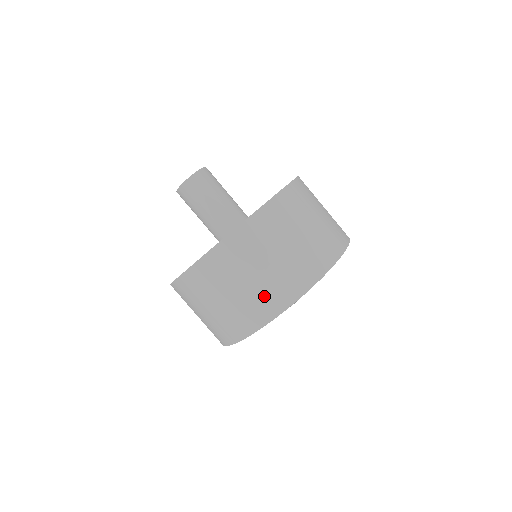
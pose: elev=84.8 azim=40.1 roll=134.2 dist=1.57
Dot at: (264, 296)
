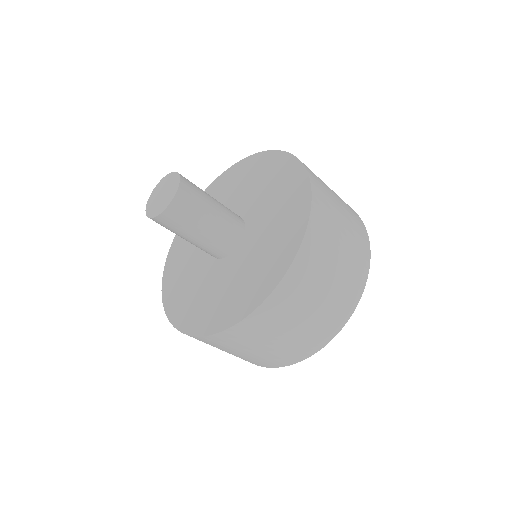
Dot at: (340, 299)
